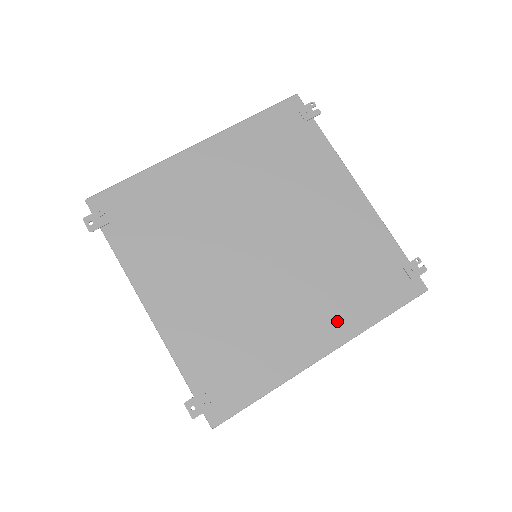
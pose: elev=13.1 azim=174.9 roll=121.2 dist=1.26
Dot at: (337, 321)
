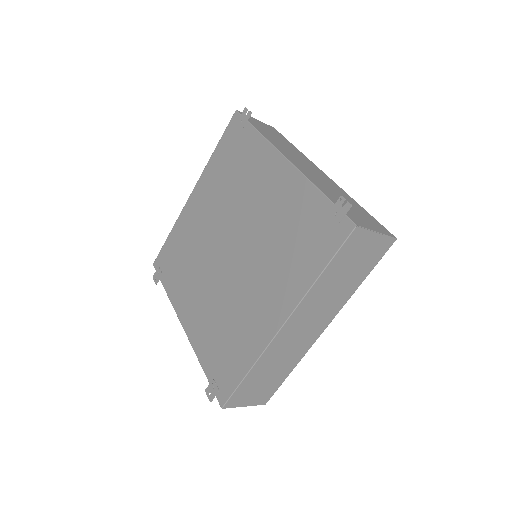
Dot at: (285, 292)
